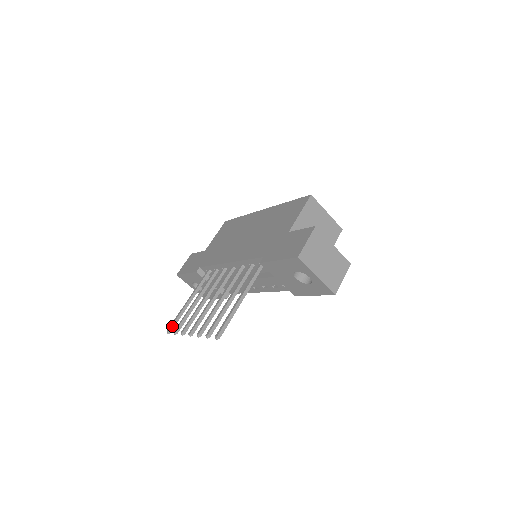
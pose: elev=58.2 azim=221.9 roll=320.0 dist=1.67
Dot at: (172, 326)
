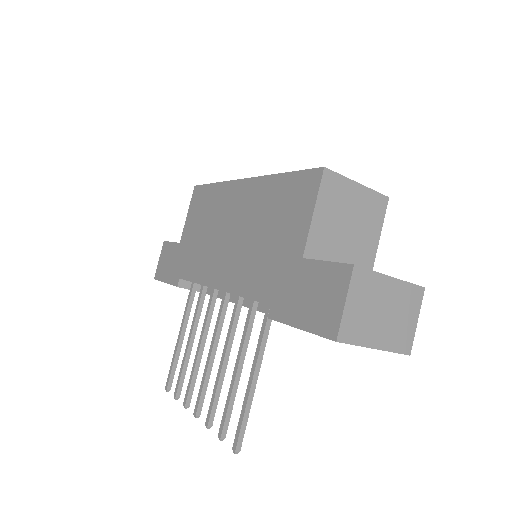
Dot at: (169, 380)
